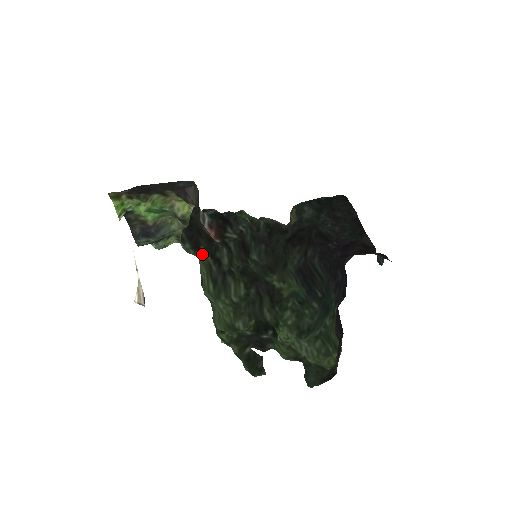
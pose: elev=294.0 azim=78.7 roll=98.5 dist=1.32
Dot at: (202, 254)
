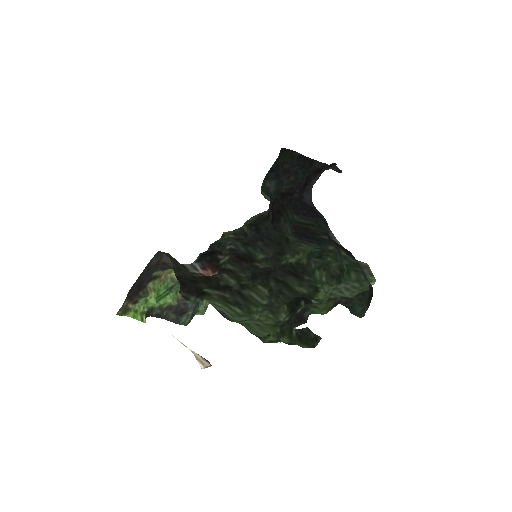
Dot at: (207, 295)
